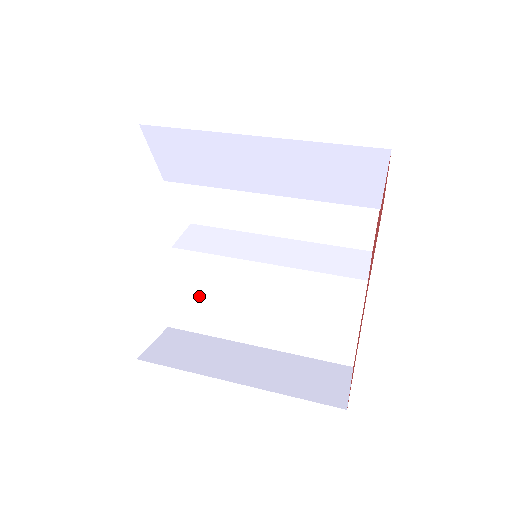
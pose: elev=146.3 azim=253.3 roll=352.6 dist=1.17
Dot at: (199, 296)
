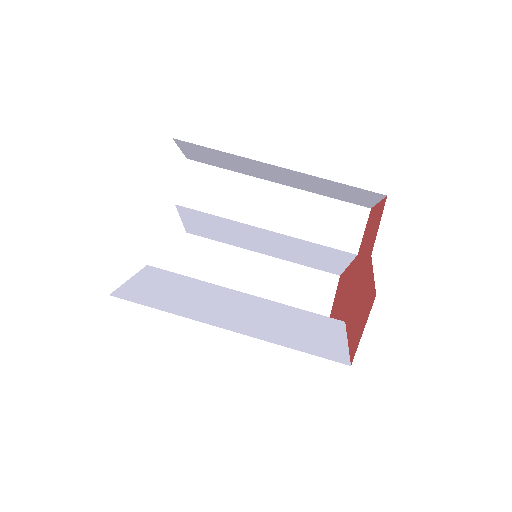
Dot at: (209, 228)
